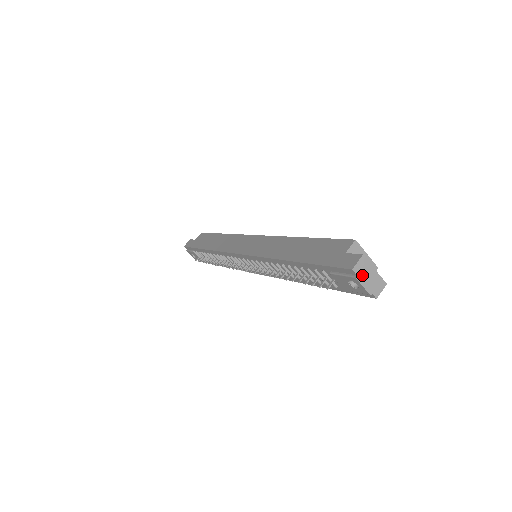
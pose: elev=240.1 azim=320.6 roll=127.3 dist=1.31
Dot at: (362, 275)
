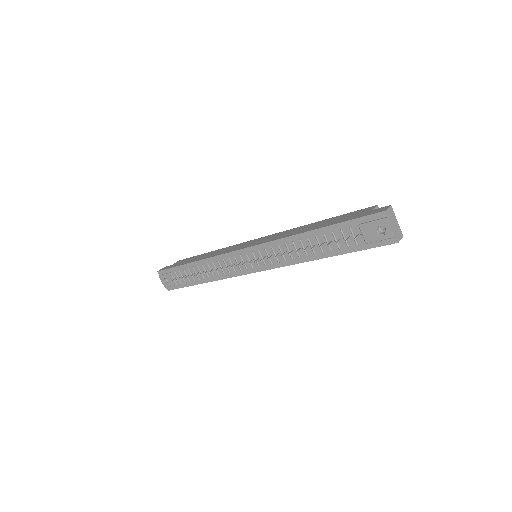
Dot at: (391, 219)
